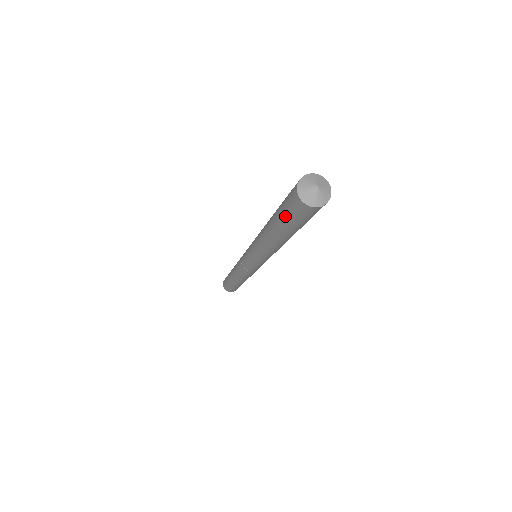
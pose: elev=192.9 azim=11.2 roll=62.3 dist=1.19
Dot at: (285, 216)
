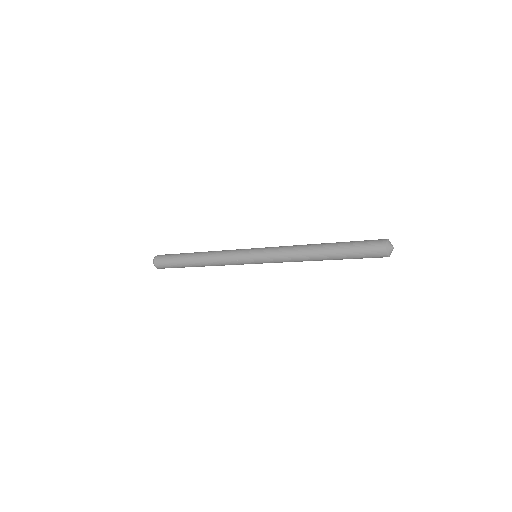
Dot at: occluded
